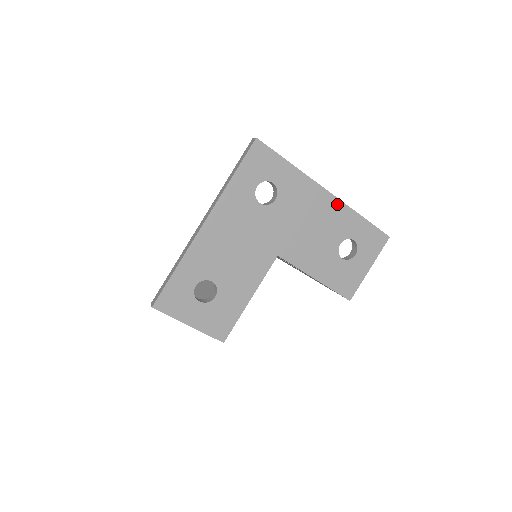
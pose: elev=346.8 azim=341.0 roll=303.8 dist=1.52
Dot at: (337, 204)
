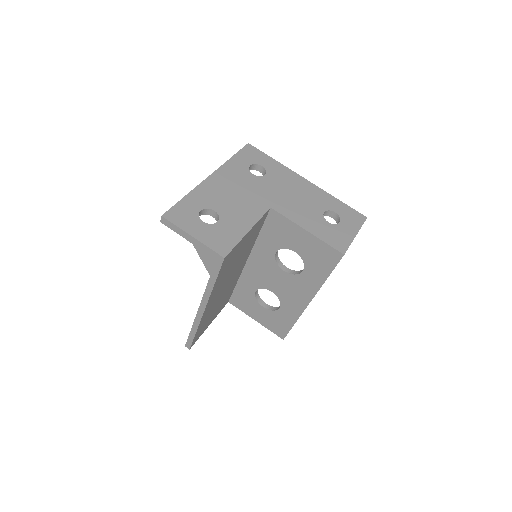
Dot at: (315, 188)
